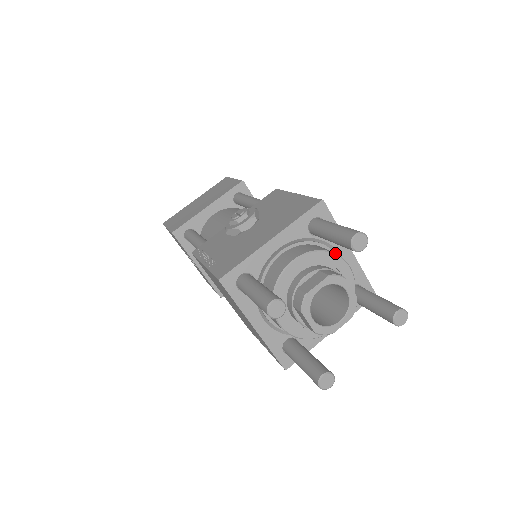
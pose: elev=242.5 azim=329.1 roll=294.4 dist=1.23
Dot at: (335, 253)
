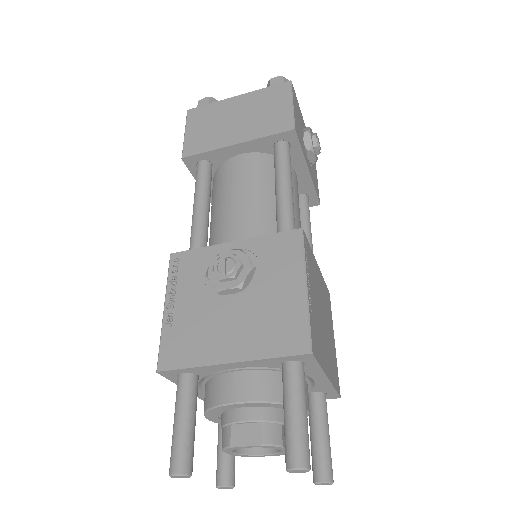
Dot at: occluded
